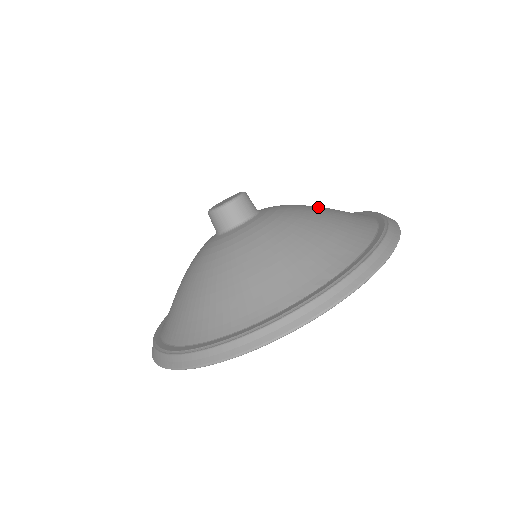
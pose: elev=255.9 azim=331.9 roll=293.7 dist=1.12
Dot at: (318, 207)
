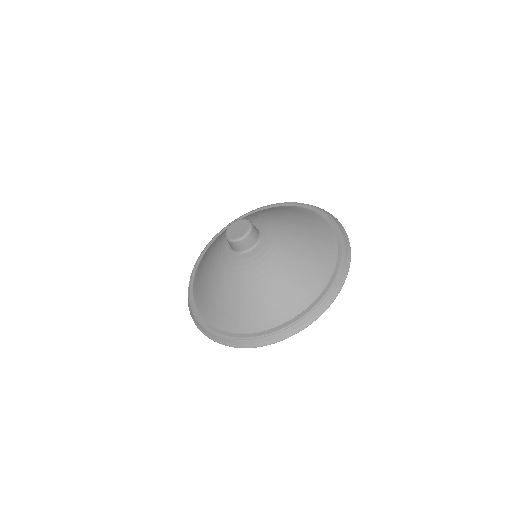
Dot at: (301, 236)
